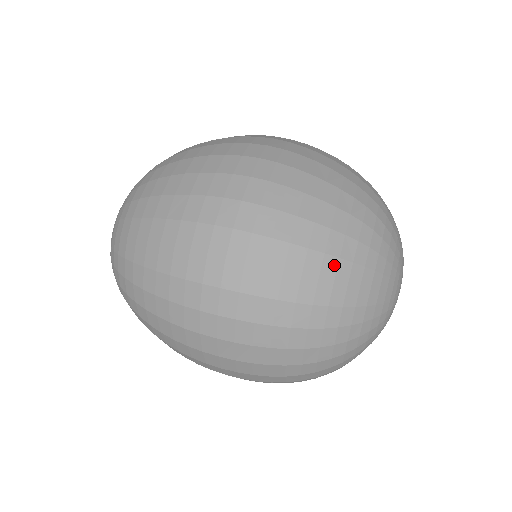
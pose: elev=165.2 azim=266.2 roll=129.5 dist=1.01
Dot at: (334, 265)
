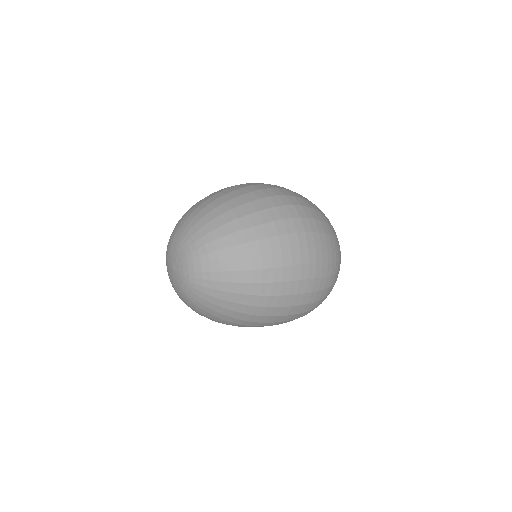
Dot at: (321, 211)
